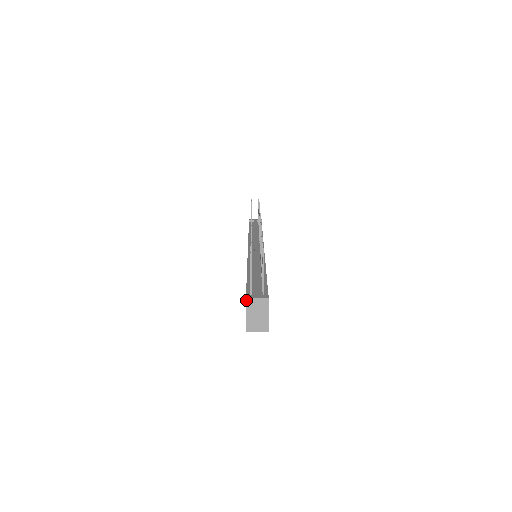
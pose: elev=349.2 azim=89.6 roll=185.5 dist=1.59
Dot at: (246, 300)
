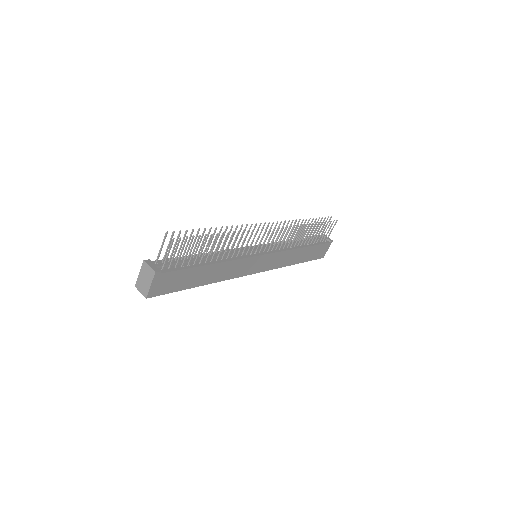
Dot at: (143, 262)
